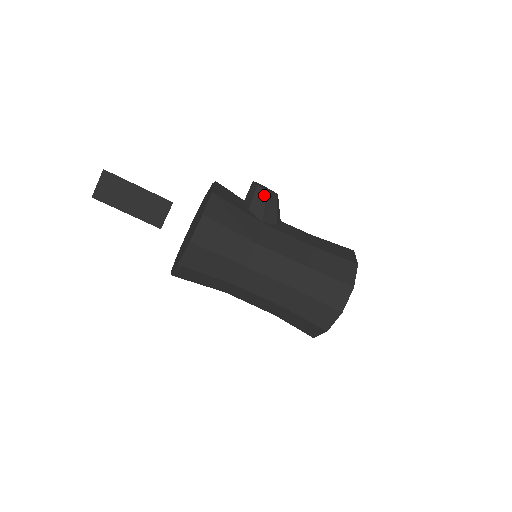
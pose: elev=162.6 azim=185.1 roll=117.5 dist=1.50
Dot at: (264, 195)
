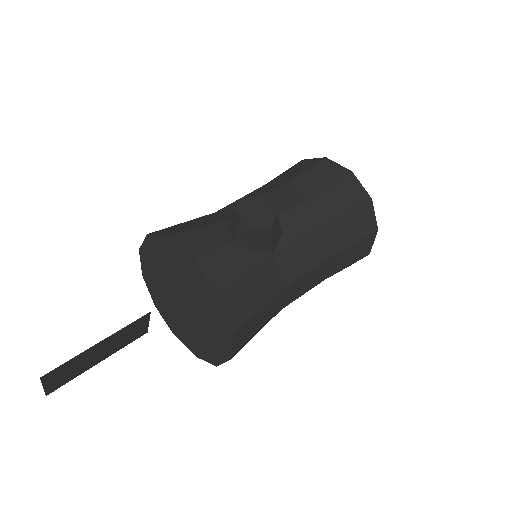
Dot at: (268, 233)
